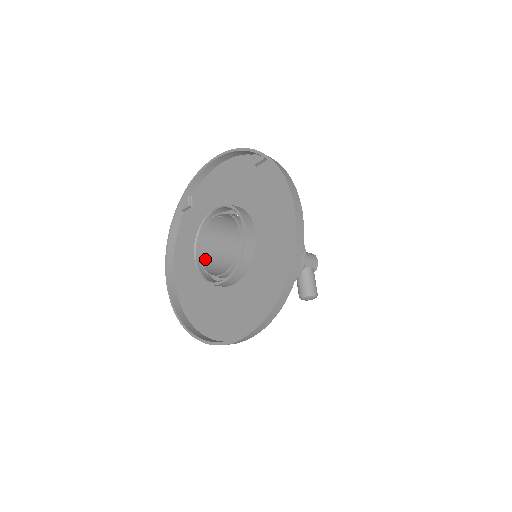
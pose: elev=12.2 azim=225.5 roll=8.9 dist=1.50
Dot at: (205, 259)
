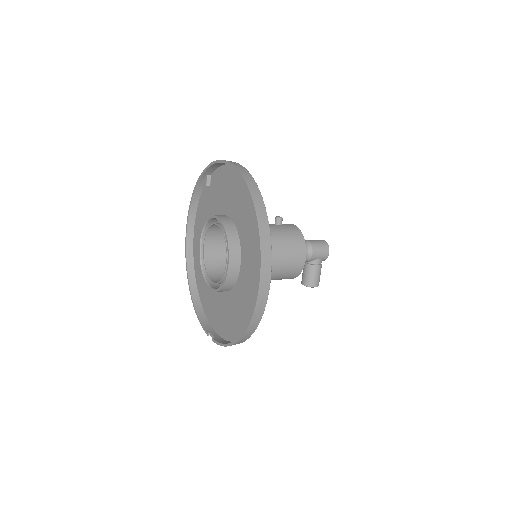
Dot at: (209, 251)
